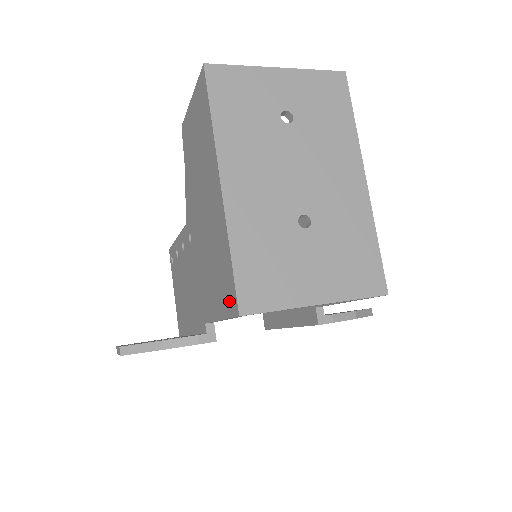
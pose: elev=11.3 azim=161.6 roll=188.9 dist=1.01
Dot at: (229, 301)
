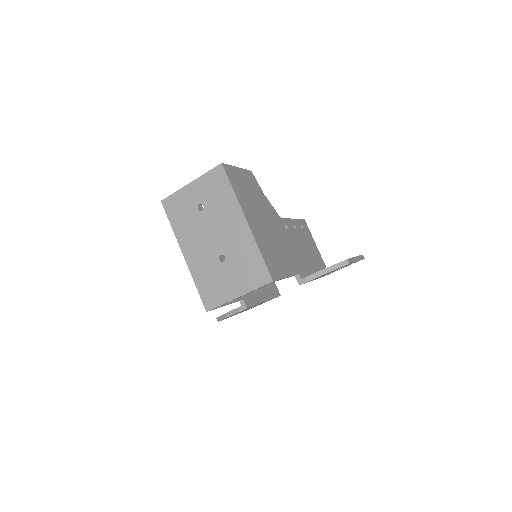
Dot at: occluded
